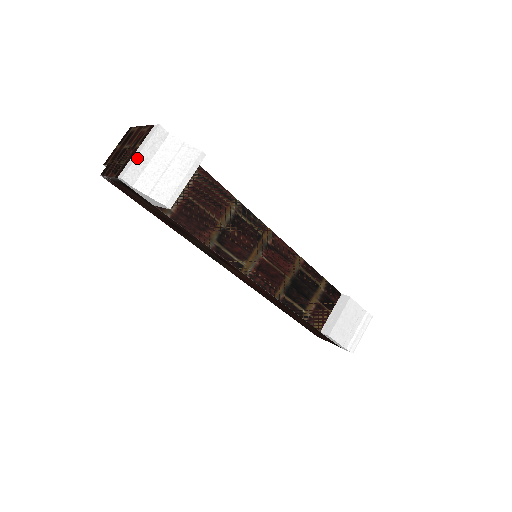
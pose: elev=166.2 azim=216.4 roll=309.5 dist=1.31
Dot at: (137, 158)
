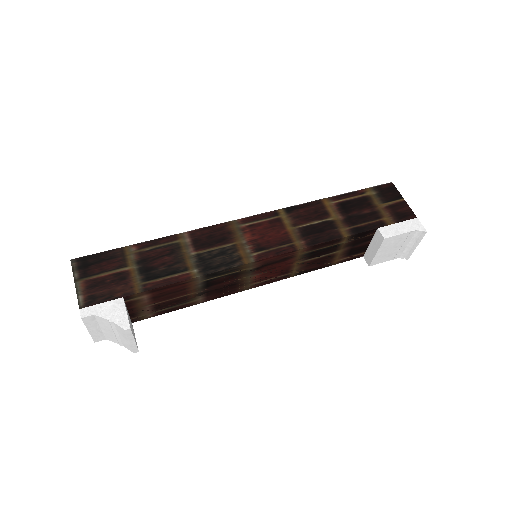
Dot at: (91, 333)
